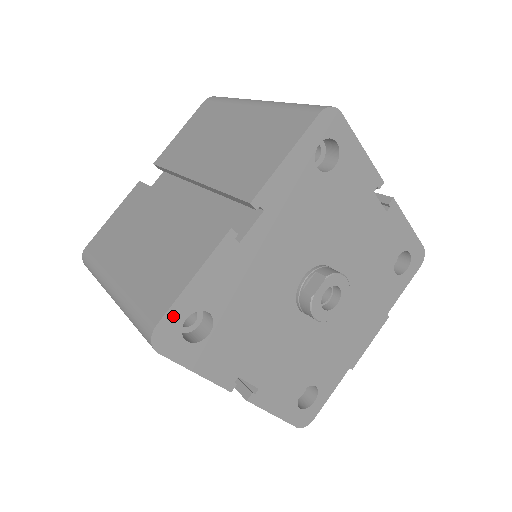
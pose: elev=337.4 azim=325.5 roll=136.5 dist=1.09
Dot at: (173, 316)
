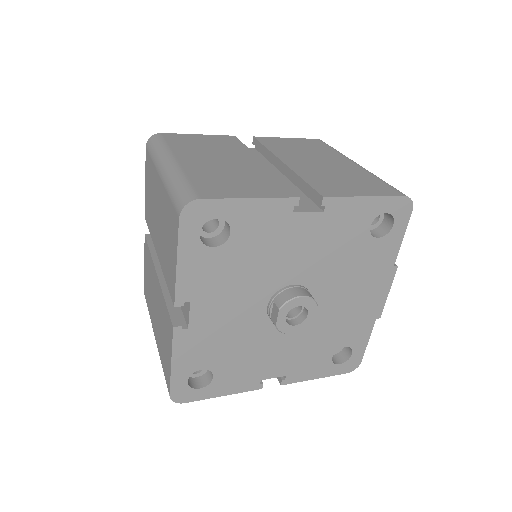
Dot at: (177, 385)
